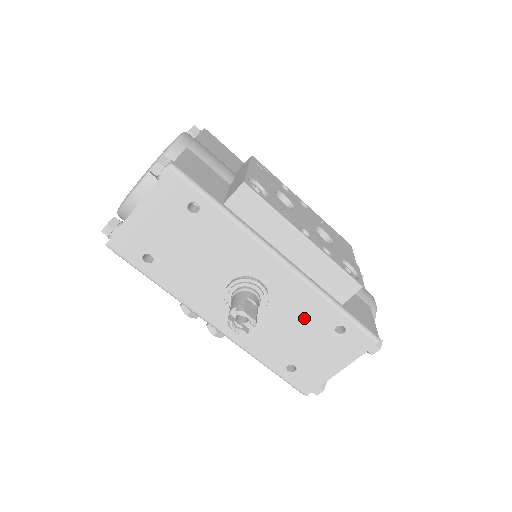
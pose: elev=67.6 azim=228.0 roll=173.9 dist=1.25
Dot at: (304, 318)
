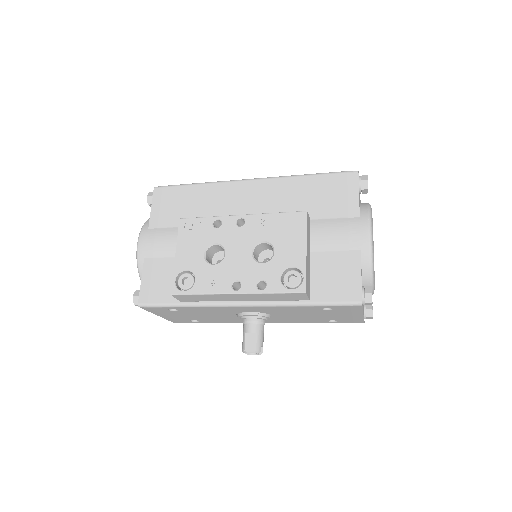
Dot at: (298, 312)
